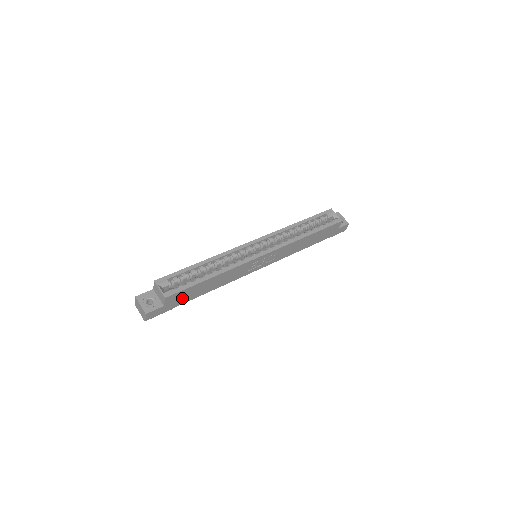
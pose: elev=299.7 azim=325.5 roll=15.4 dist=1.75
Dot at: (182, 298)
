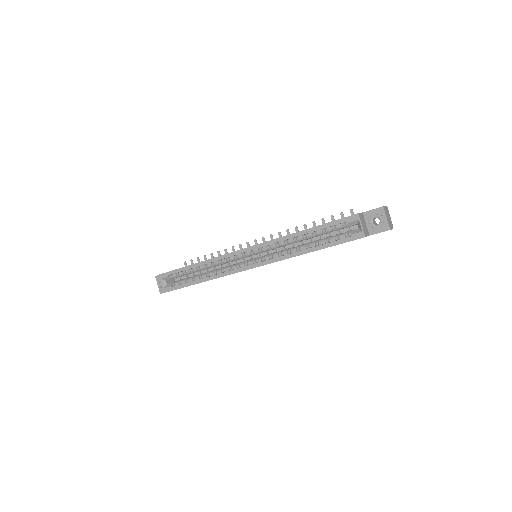
Dot at: occluded
